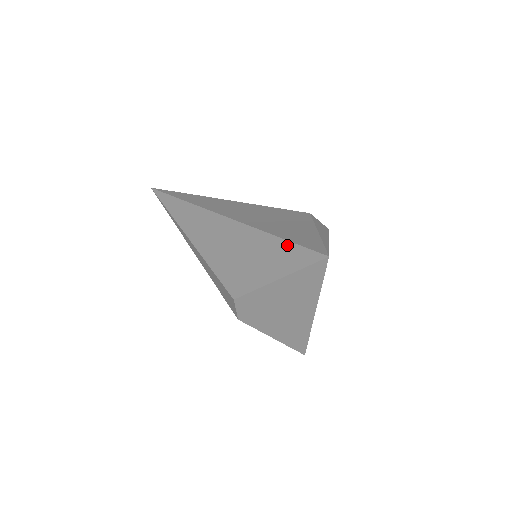
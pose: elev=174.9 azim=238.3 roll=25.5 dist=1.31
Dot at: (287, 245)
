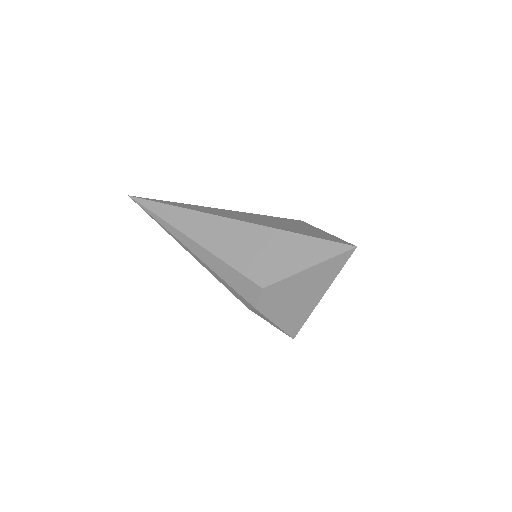
Dot at: (314, 240)
